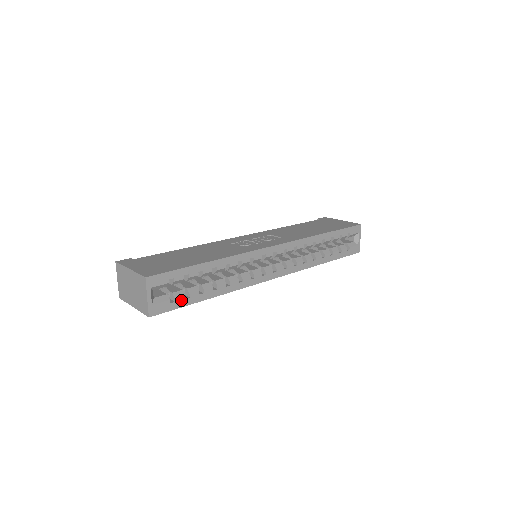
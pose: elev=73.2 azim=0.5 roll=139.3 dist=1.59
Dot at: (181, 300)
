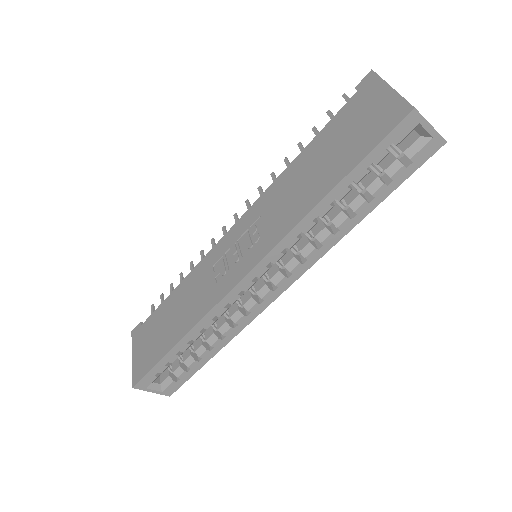
Dot at: (185, 374)
